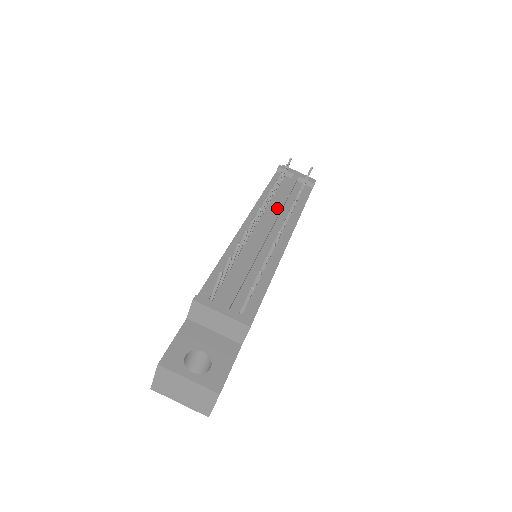
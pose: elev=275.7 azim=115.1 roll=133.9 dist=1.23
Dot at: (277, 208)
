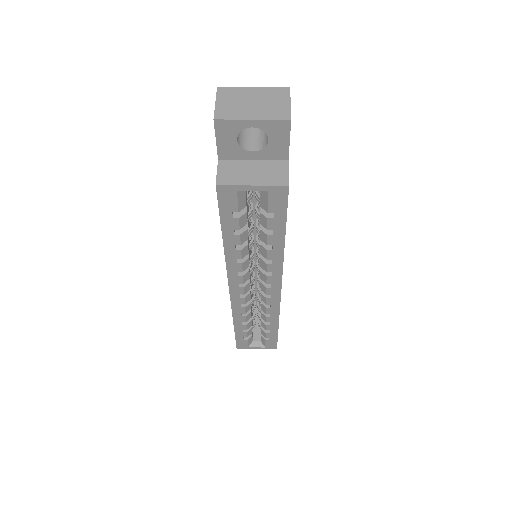
Dot at: occluded
